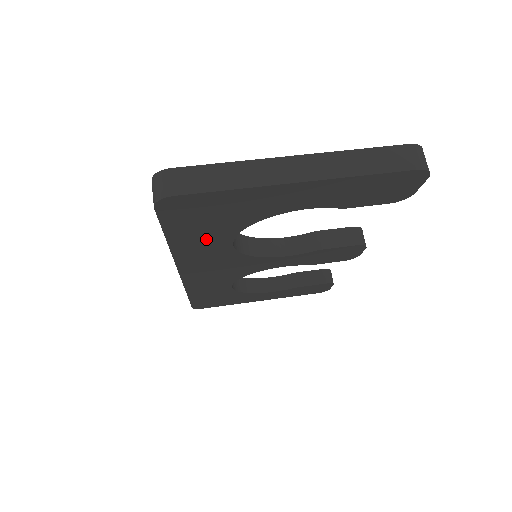
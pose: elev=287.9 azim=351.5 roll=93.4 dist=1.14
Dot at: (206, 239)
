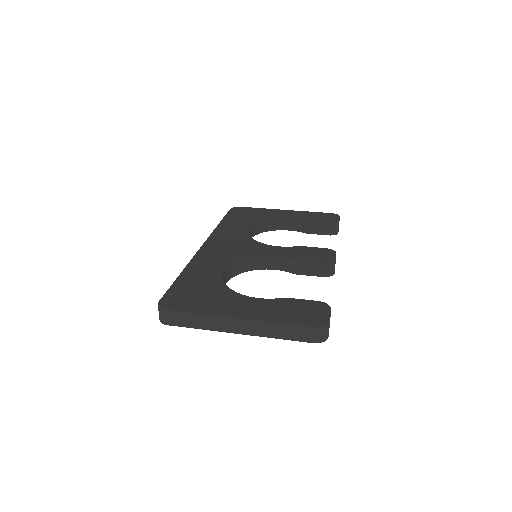
Dot at: occluded
